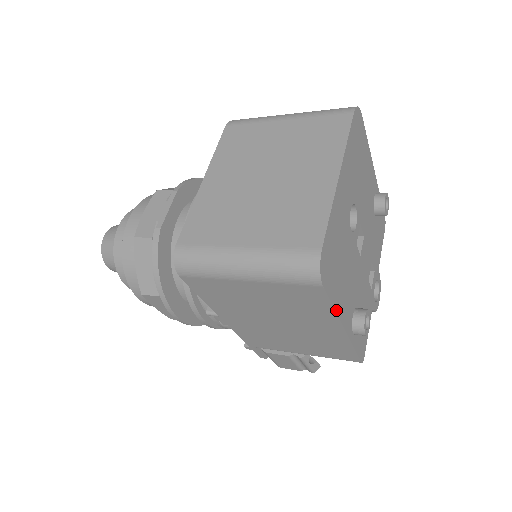
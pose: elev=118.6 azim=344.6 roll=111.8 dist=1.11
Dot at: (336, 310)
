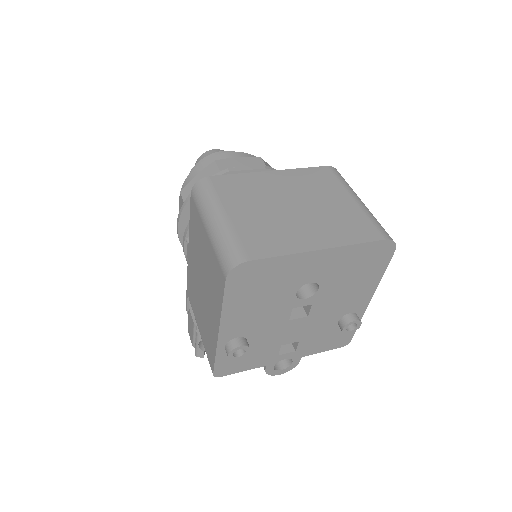
Dot at: (223, 309)
